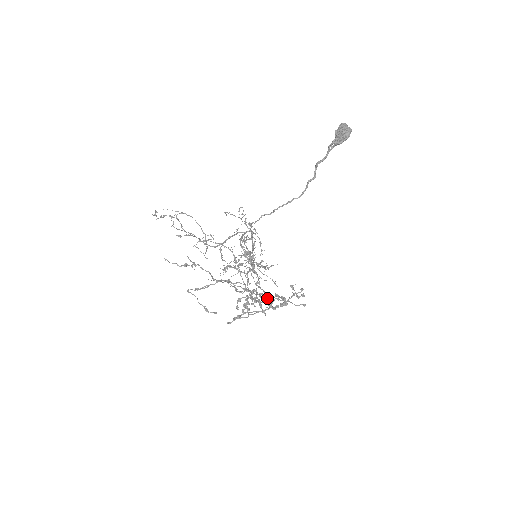
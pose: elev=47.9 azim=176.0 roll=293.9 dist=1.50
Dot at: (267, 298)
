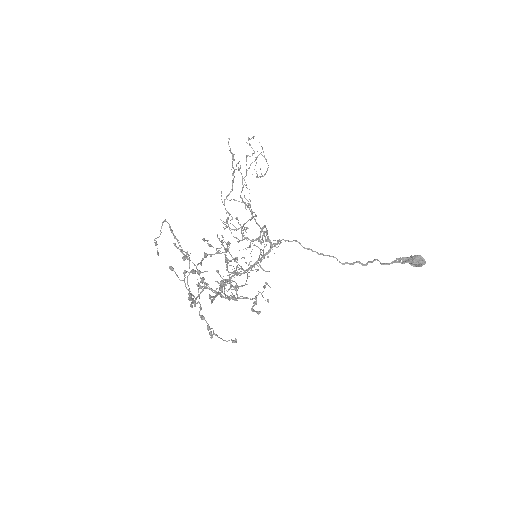
Dot at: occluded
